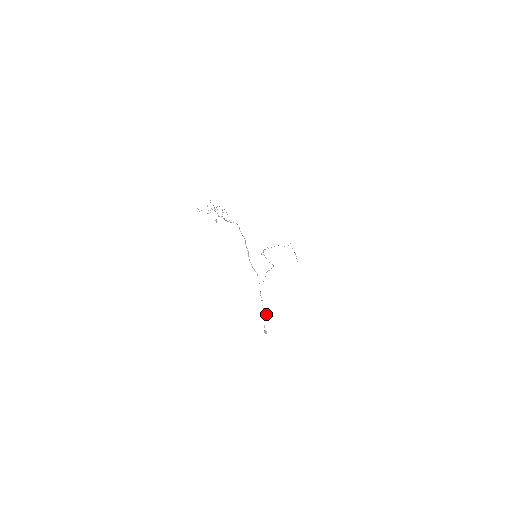
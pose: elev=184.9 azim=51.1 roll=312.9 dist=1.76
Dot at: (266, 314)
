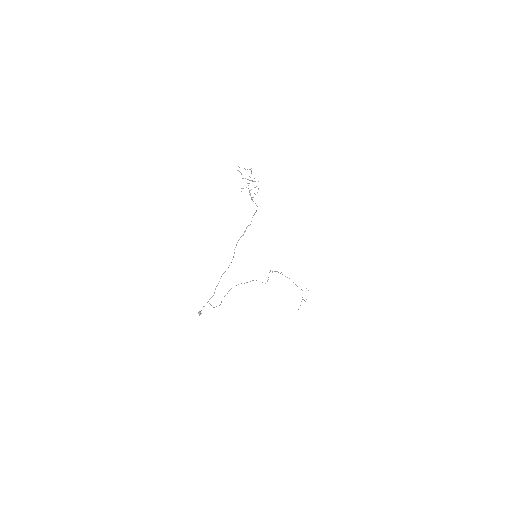
Dot at: occluded
